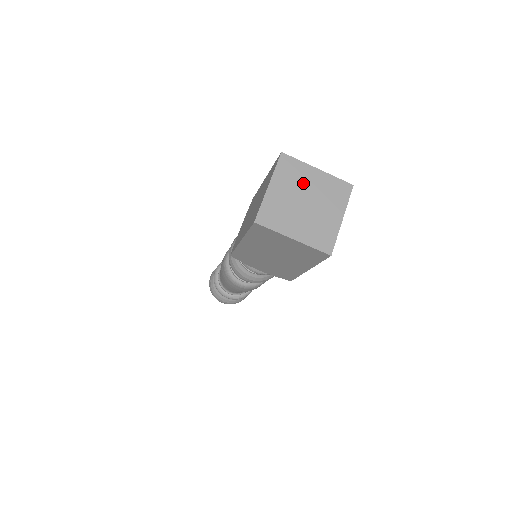
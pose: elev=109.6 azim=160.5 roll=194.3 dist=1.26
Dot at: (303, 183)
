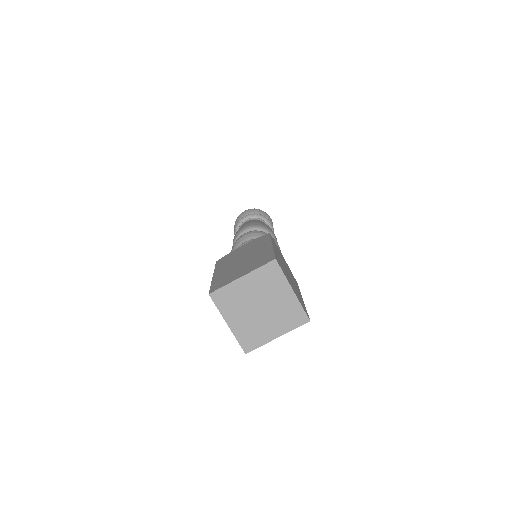
Dot at: (271, 293)
